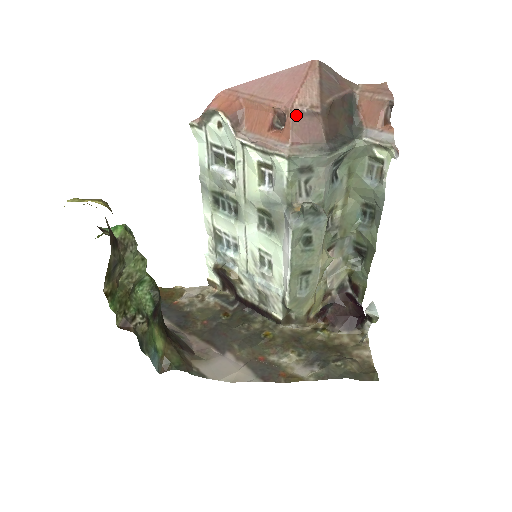
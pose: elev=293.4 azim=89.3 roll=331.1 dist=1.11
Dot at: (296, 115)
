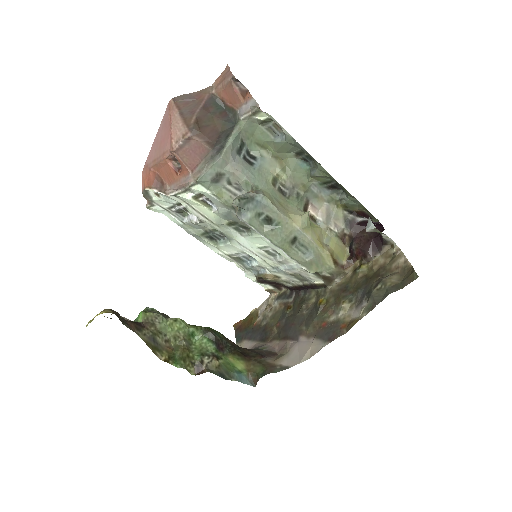
Dot at: (179, 151)
